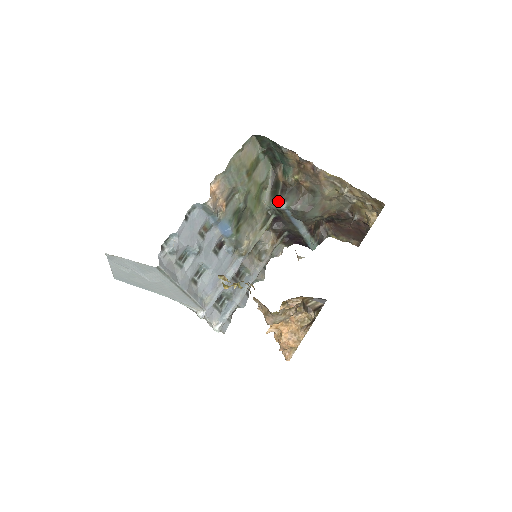
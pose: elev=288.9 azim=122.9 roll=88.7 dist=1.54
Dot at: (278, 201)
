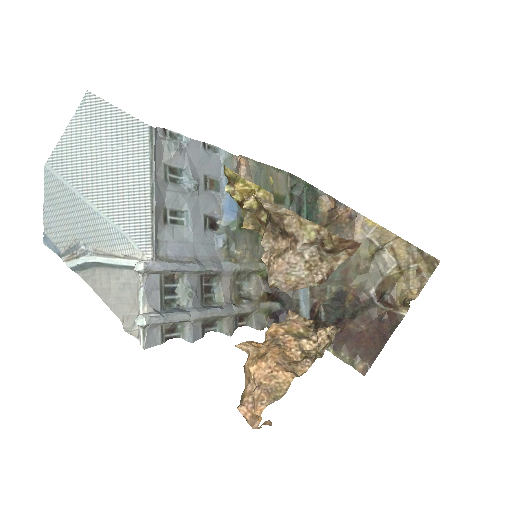
Dot at: occluded
